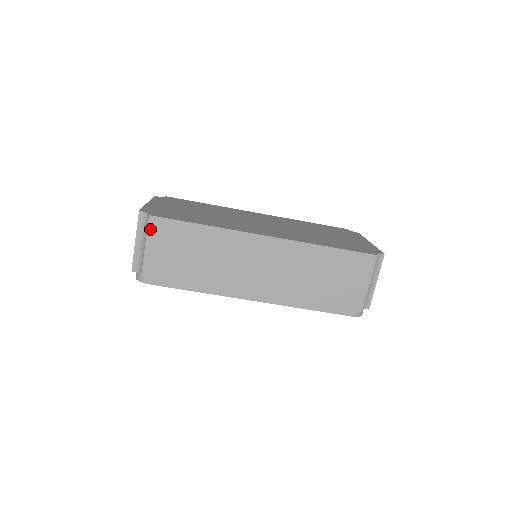
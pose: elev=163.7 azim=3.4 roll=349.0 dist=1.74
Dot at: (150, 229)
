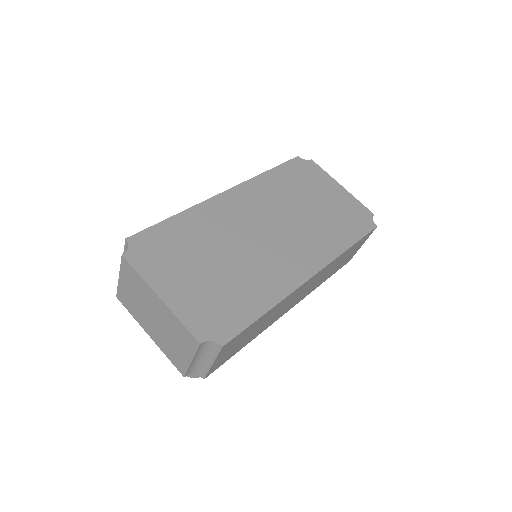
Dot at: (220, 353)
